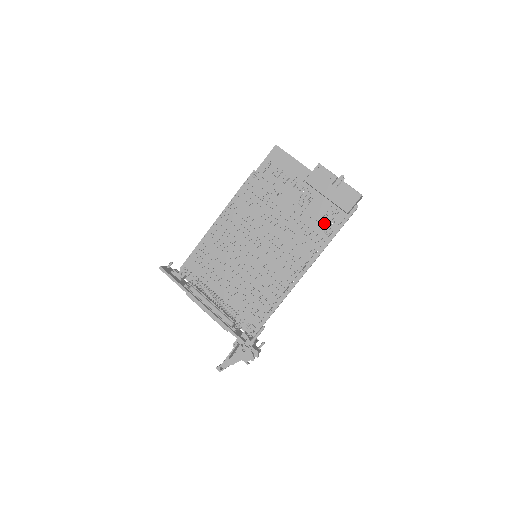
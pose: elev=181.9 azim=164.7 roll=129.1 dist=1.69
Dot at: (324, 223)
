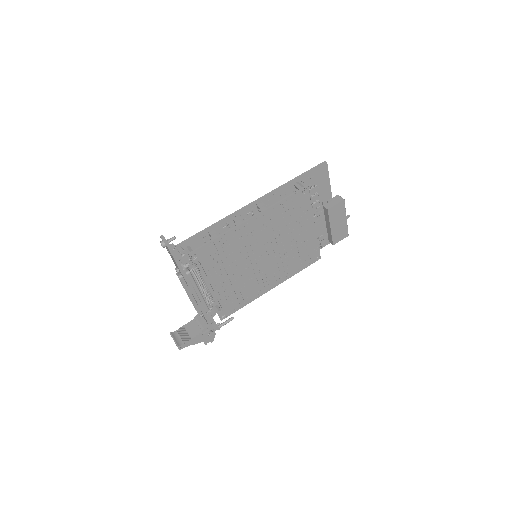
Dot at: occluded
